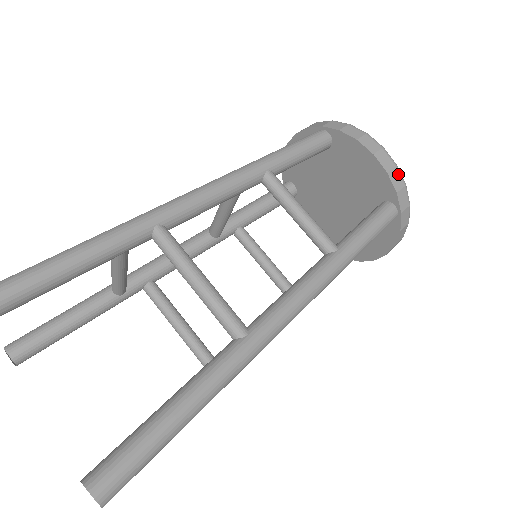
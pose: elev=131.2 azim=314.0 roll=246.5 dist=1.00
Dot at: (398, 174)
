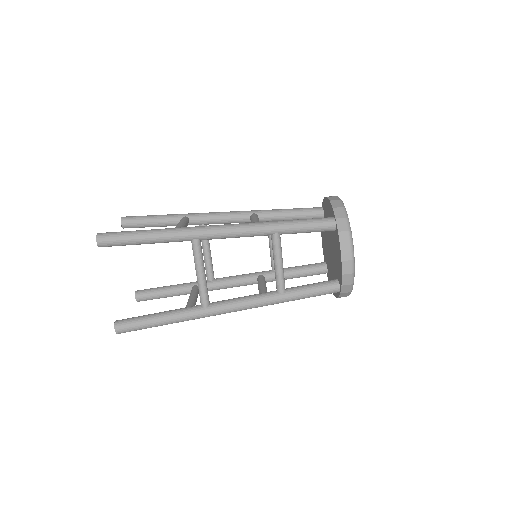
Dot at: (350, 278)
